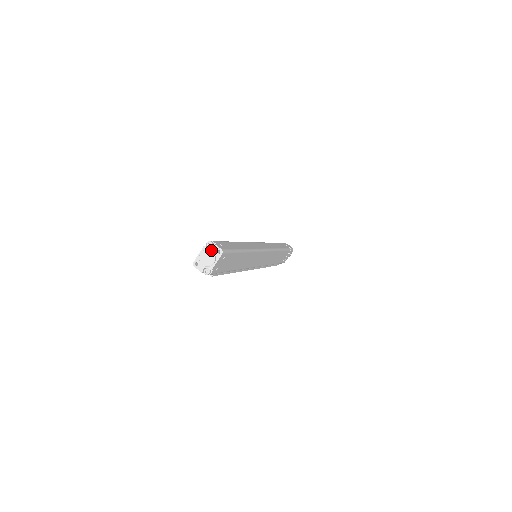
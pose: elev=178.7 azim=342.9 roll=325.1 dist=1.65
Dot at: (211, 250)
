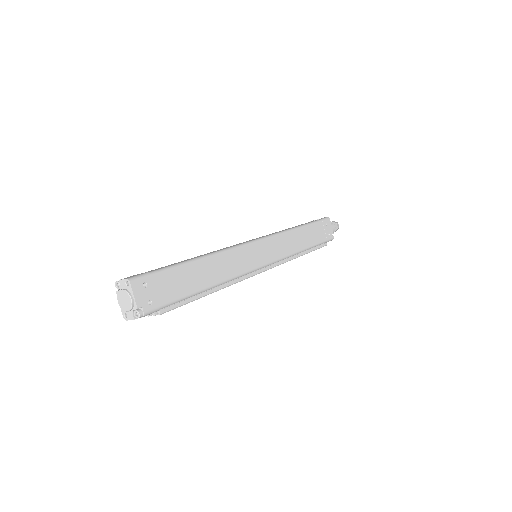
Dot at: (121, 289)
